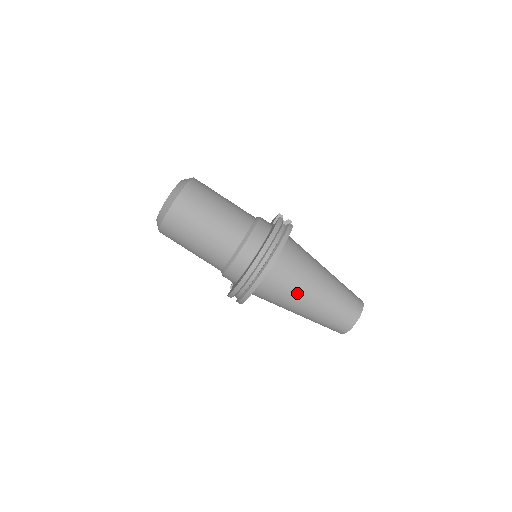
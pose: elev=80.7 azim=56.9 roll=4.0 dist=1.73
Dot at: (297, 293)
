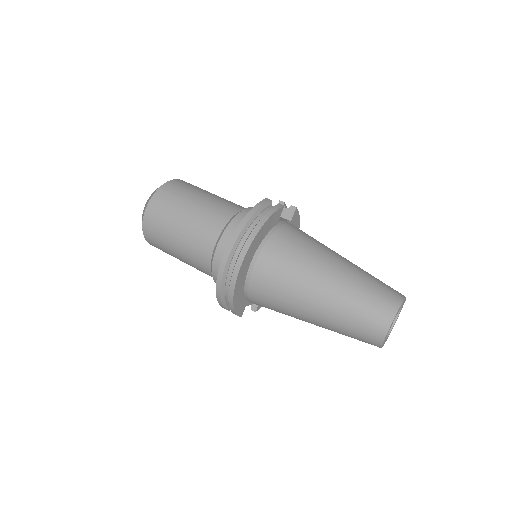
Dot at: (295, 290)
